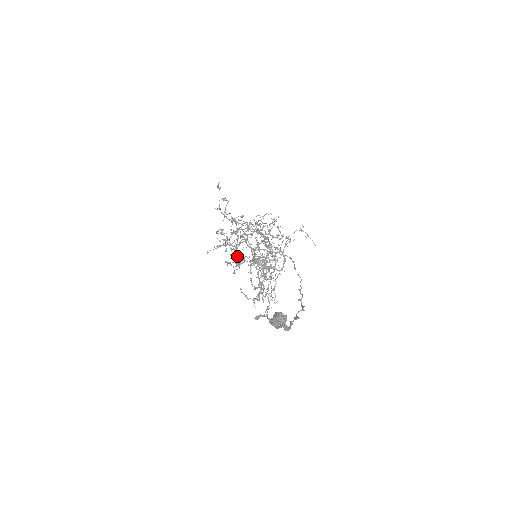
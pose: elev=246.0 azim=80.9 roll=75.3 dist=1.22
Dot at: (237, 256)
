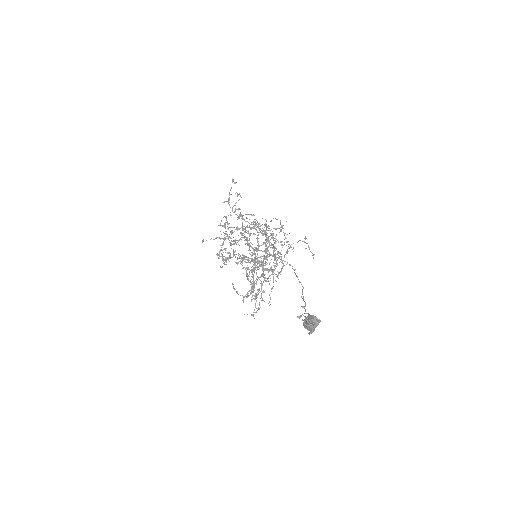
Dot at: occluded
